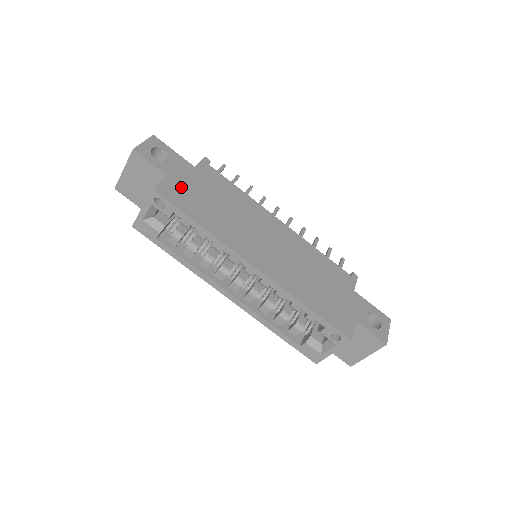
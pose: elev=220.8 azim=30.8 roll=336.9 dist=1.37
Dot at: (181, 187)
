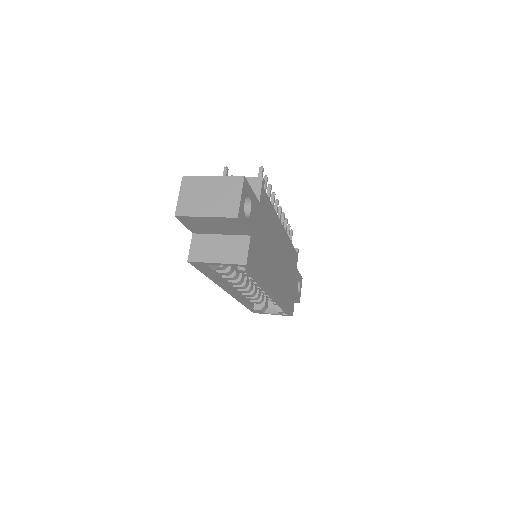
Dot at: (255, 243)
